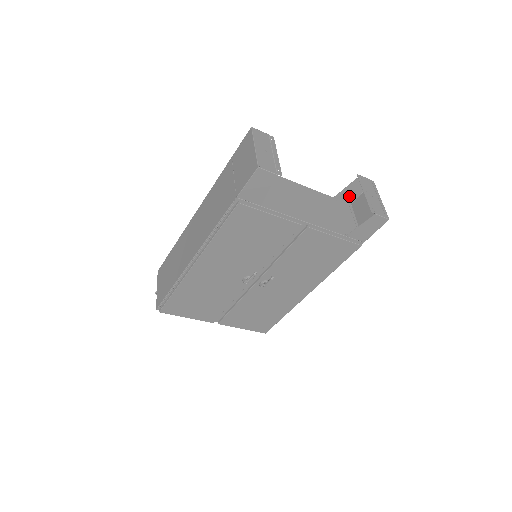
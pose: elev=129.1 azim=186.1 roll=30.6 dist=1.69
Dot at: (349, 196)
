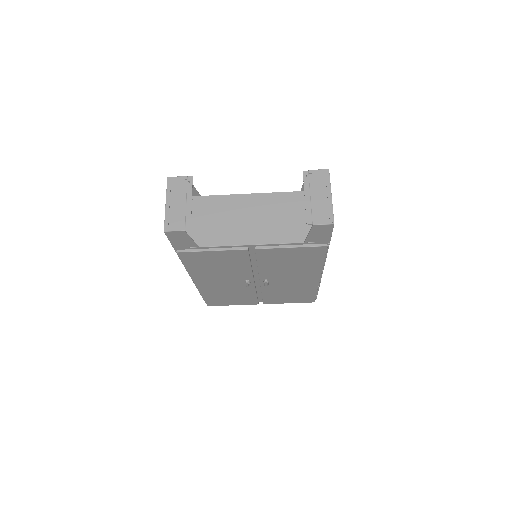
Dot at: occluded
